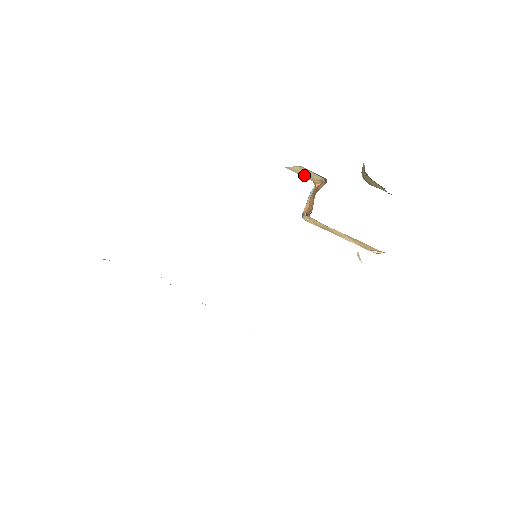
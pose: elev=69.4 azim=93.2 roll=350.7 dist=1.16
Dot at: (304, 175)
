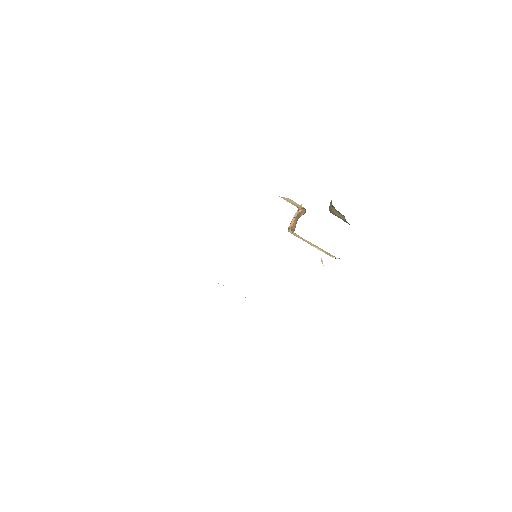
Dot at: (292, 203)
